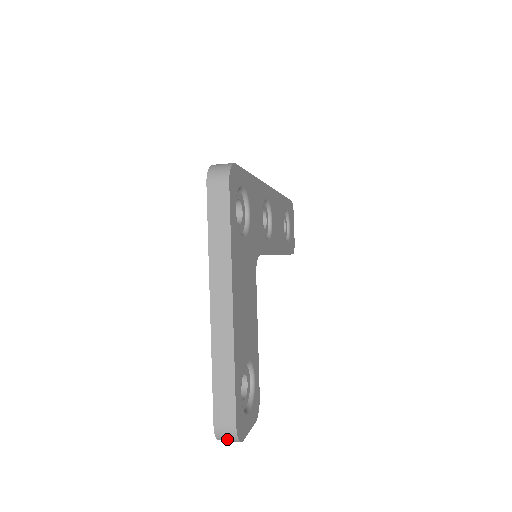
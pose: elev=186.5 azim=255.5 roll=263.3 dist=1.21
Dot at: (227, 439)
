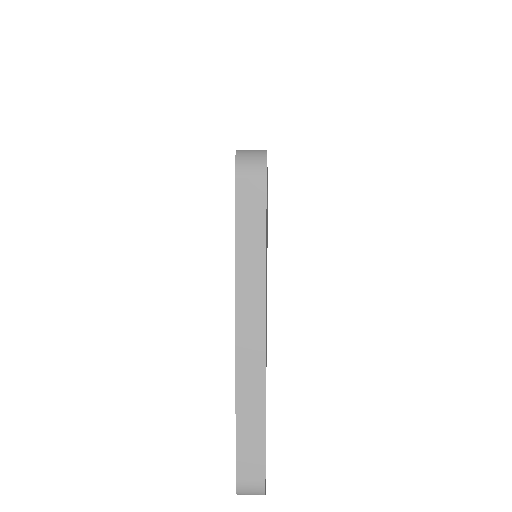
Dot at: (250, 494)
